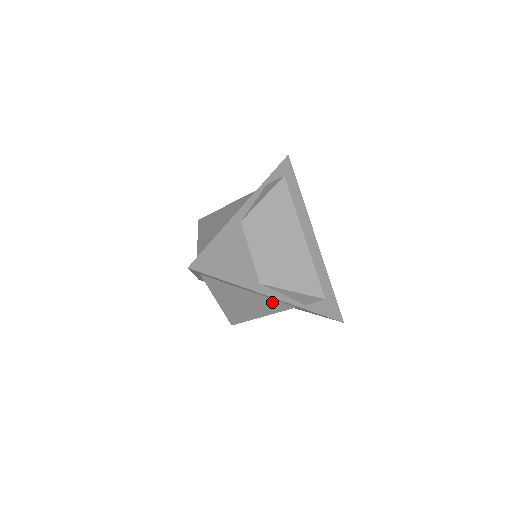
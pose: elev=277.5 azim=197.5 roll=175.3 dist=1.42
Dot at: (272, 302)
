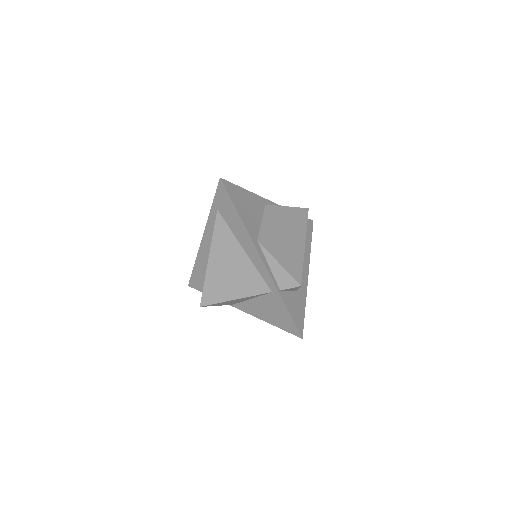
Dot at: (254, 275)
